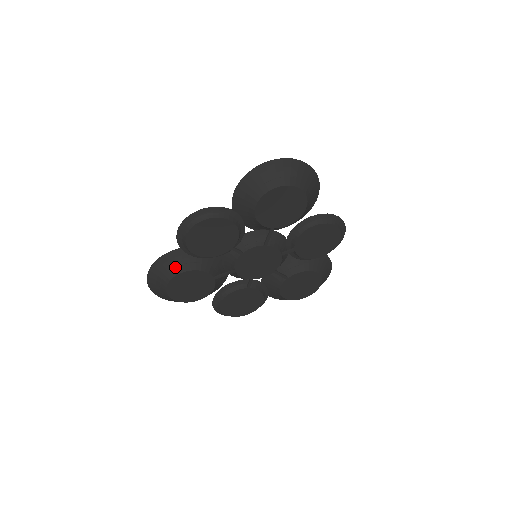
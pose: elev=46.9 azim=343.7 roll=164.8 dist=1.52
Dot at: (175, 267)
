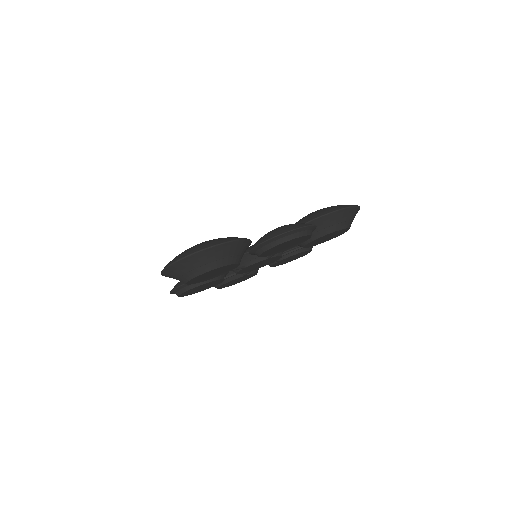
Dot at: (231, 256)
